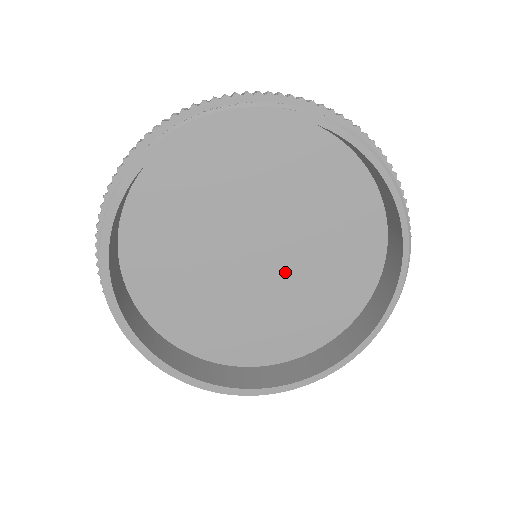
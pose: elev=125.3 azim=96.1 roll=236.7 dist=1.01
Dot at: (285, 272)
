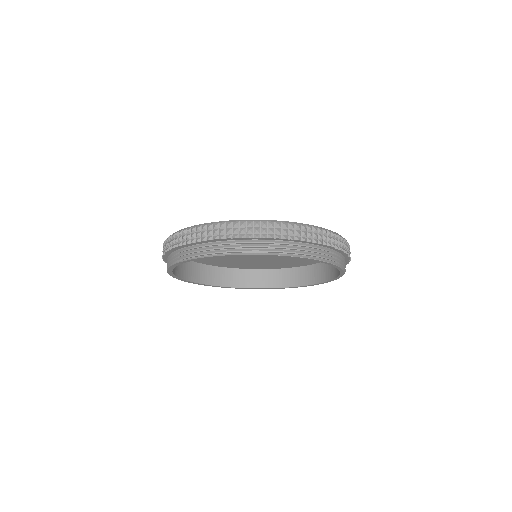
Dot at: (273, 256)
